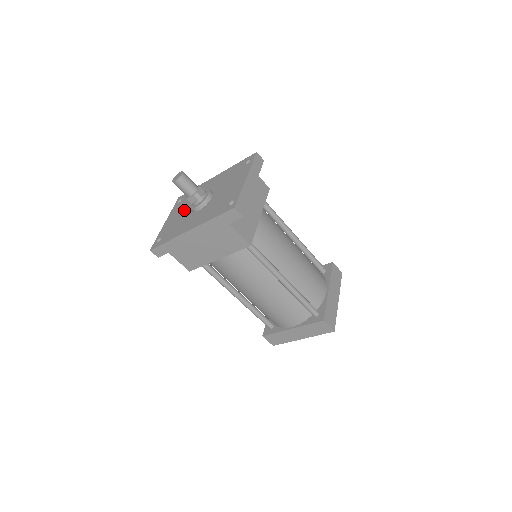
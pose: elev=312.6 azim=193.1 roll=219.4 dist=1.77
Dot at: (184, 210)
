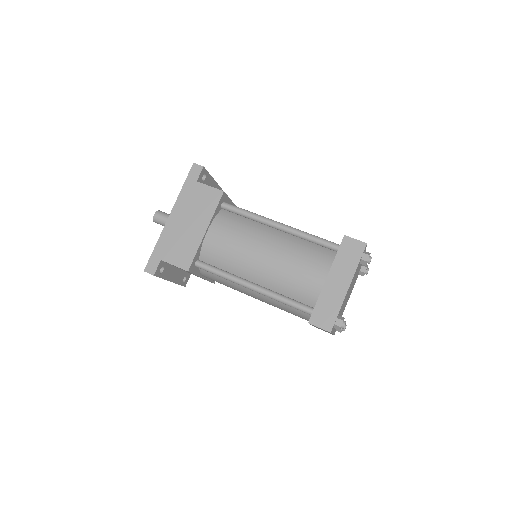
Dot at: occluded
